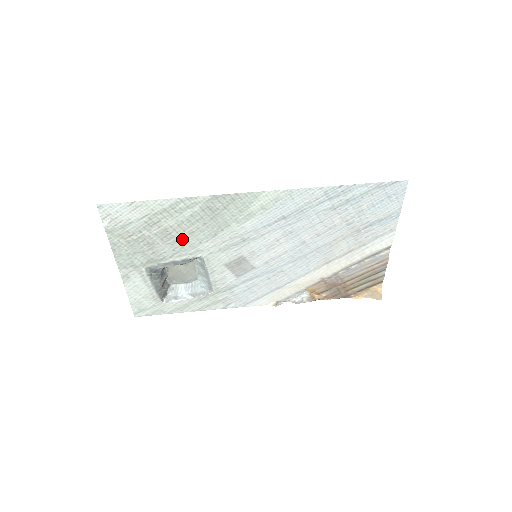
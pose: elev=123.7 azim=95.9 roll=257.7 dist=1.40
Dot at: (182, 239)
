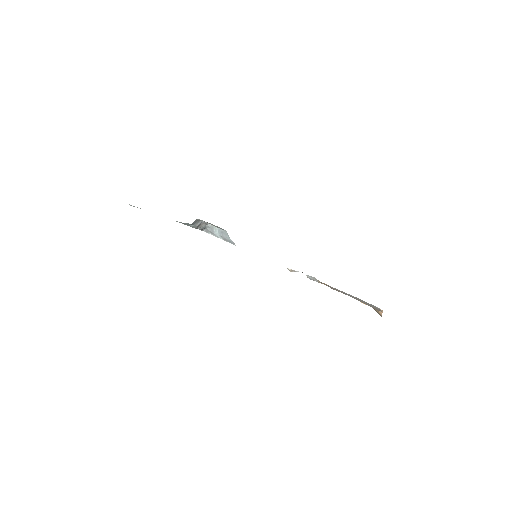
Dot at: occluded
